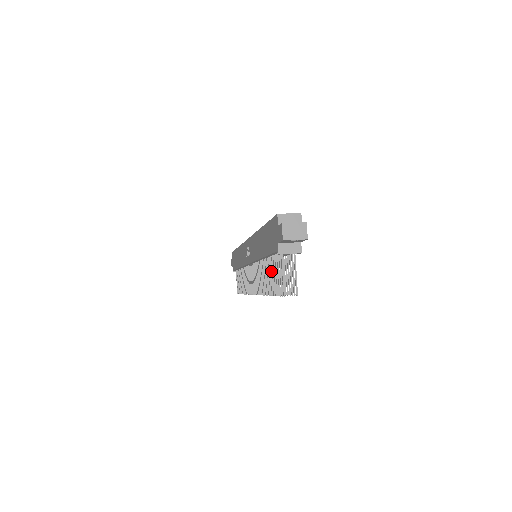
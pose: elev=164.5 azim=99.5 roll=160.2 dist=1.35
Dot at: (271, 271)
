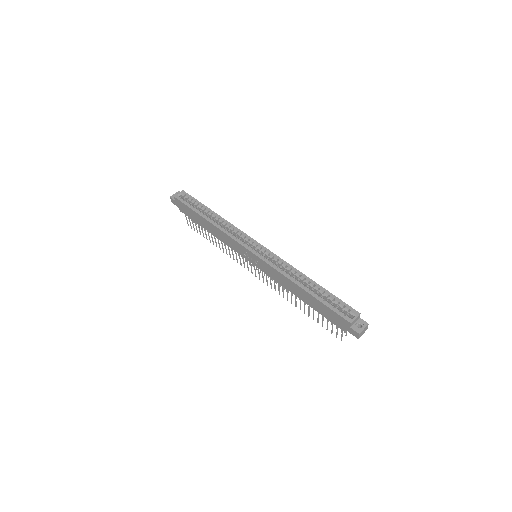
Dot at: occluded
